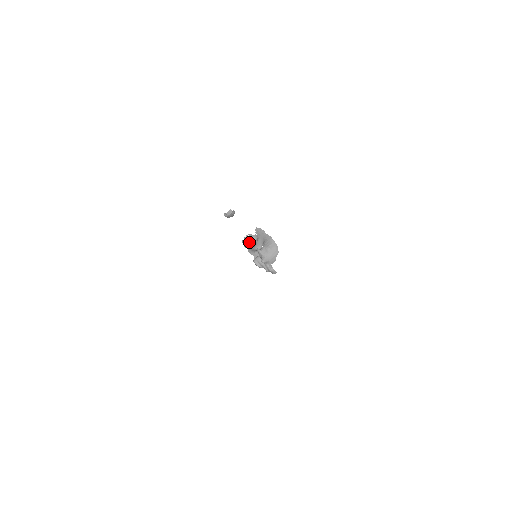
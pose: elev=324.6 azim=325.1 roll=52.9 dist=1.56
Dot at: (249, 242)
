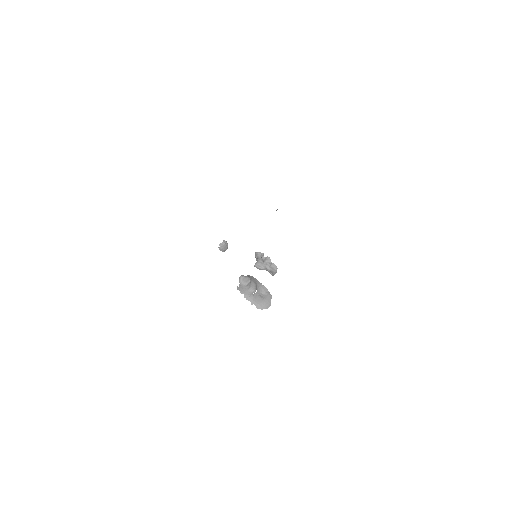
Dot at: (244, 281)
